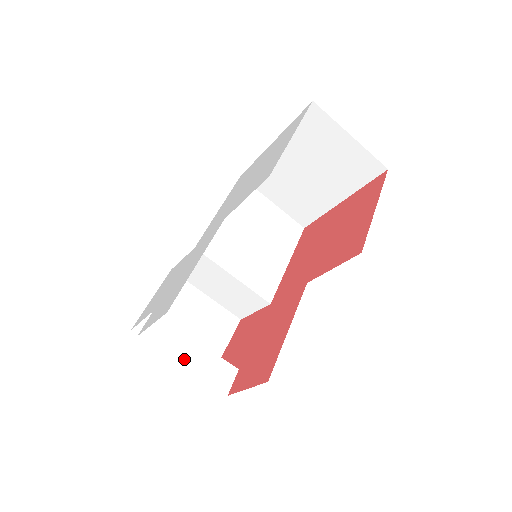
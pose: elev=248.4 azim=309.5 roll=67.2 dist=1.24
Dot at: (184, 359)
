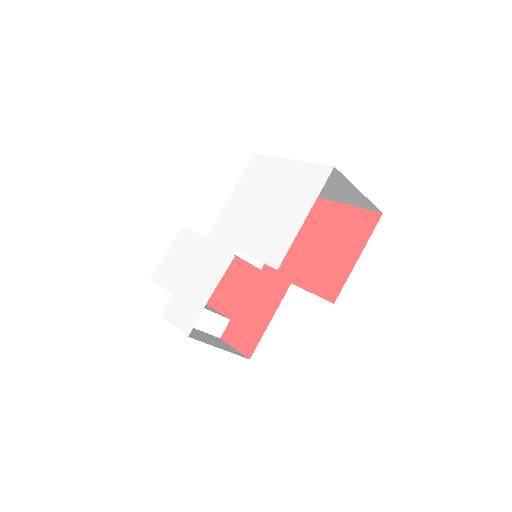
Dot at: occluded
